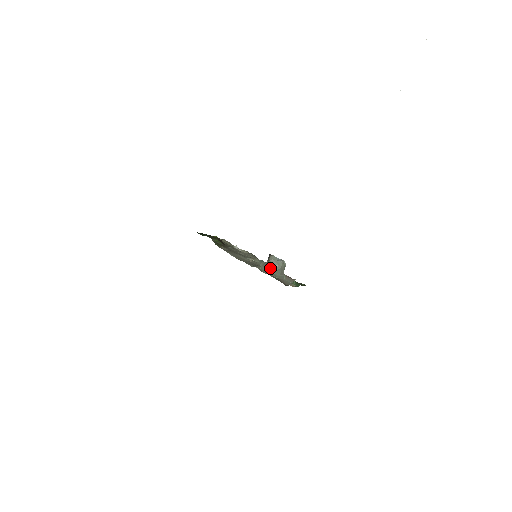
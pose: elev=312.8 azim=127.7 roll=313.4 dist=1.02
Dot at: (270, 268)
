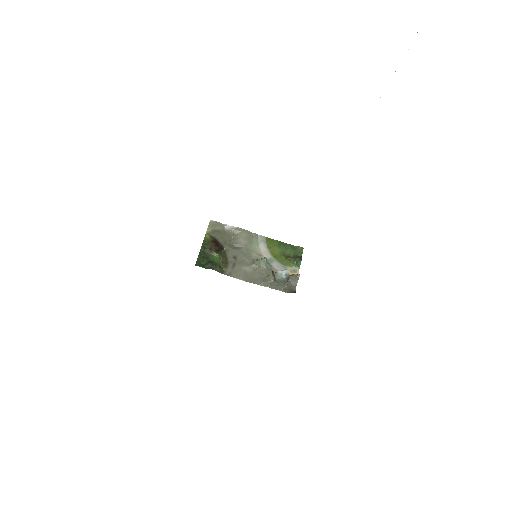
Dot at: (278, 284)
